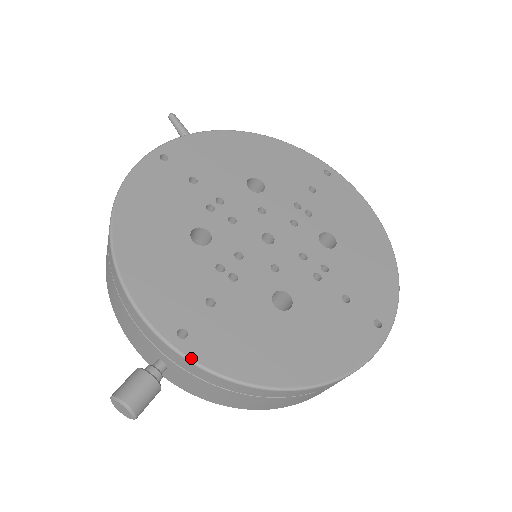
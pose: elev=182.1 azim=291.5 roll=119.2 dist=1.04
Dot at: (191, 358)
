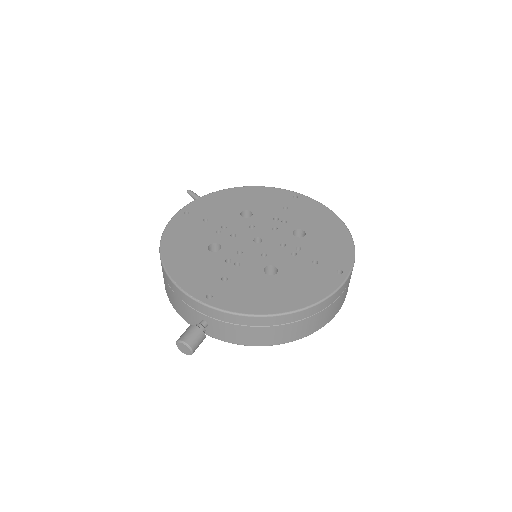
Dot at: (216, 307)
